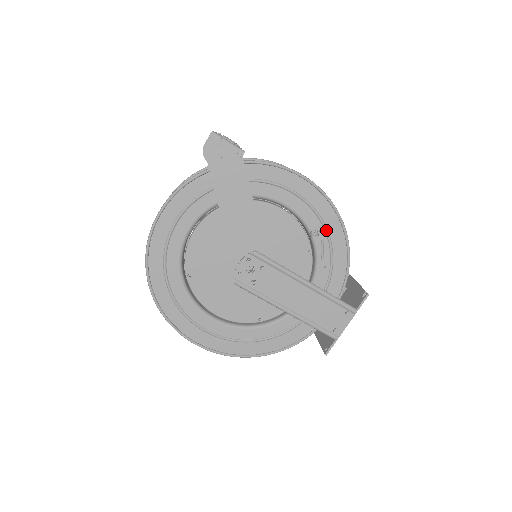
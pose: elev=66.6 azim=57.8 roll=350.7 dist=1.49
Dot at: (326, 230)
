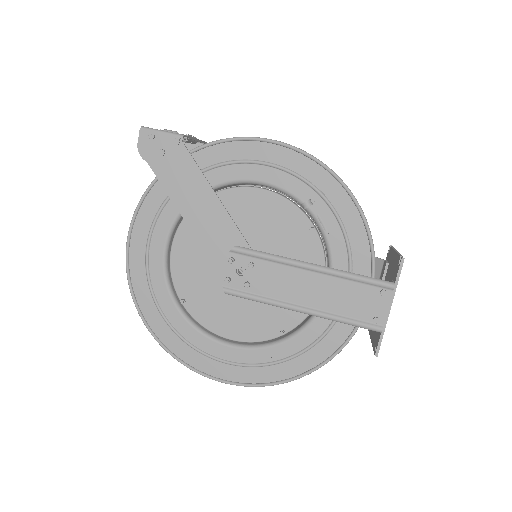
Dot at: (321, 195)
